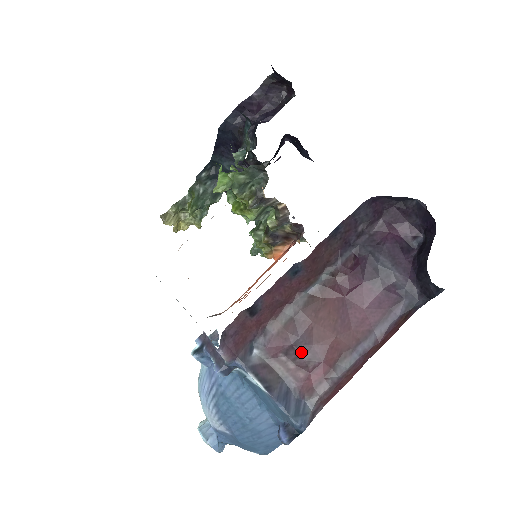
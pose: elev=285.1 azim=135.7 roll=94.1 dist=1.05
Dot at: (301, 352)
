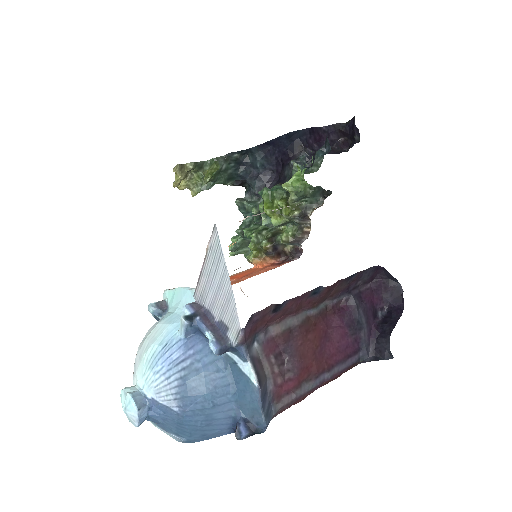
Dot at: (285, 361)
